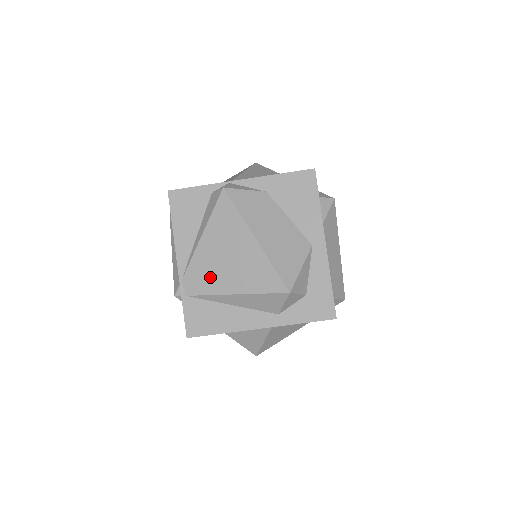
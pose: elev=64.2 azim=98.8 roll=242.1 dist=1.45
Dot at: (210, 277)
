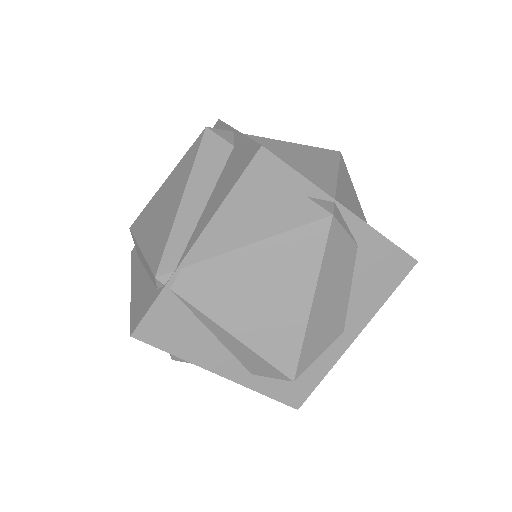
Dot at: (221, 295)
